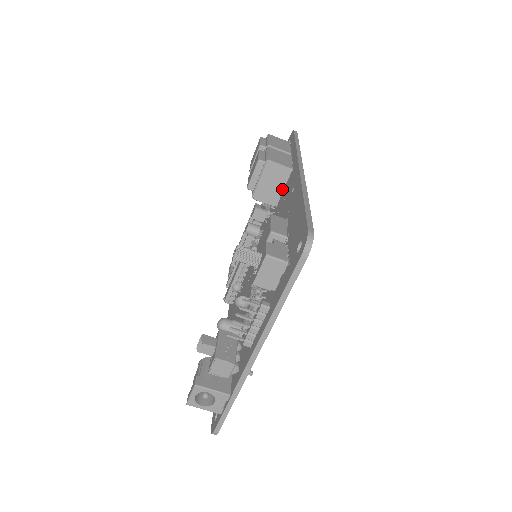
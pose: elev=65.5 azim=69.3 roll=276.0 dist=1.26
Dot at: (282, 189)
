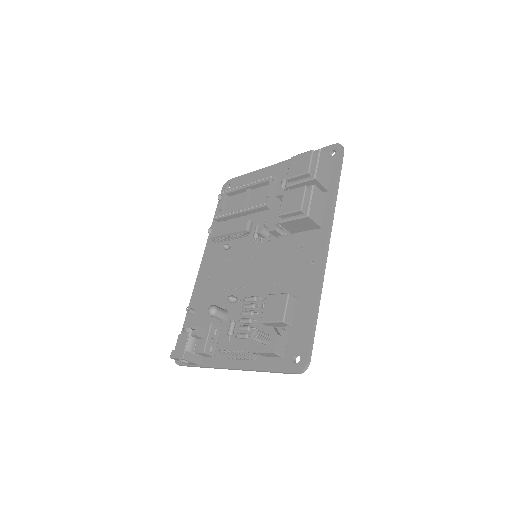
Dot at: (304, 230)
